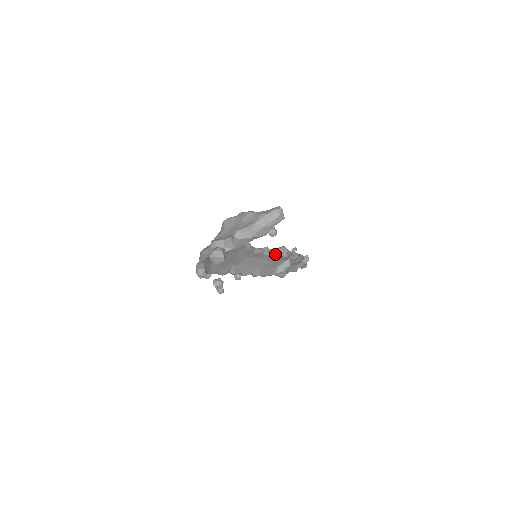
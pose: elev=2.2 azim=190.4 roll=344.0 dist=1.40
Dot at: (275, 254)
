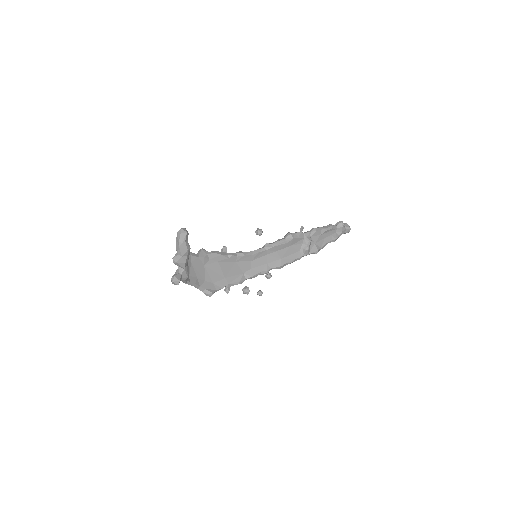
Dot at: (278, 244)
